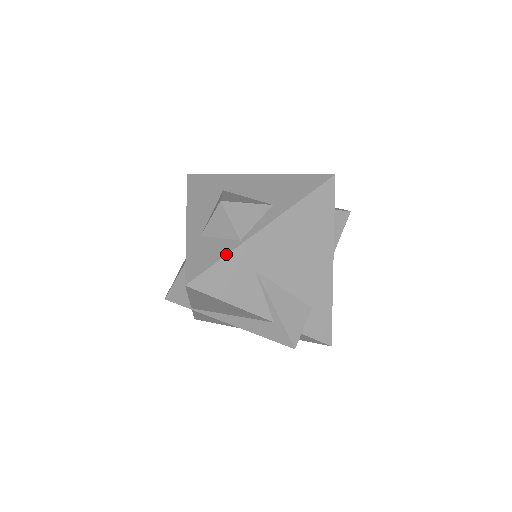
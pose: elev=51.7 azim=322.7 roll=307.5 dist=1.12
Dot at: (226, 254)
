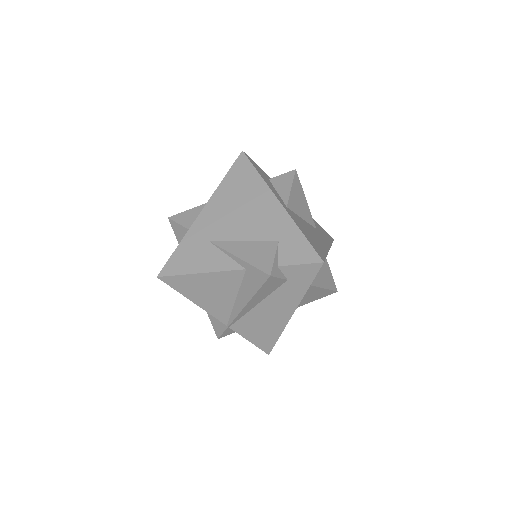
Dot at: (180, 243)
